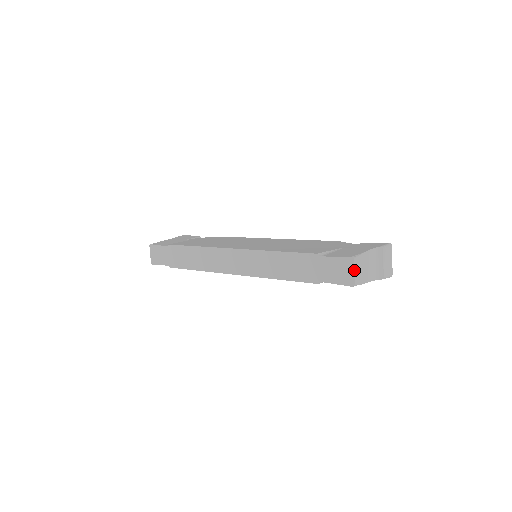
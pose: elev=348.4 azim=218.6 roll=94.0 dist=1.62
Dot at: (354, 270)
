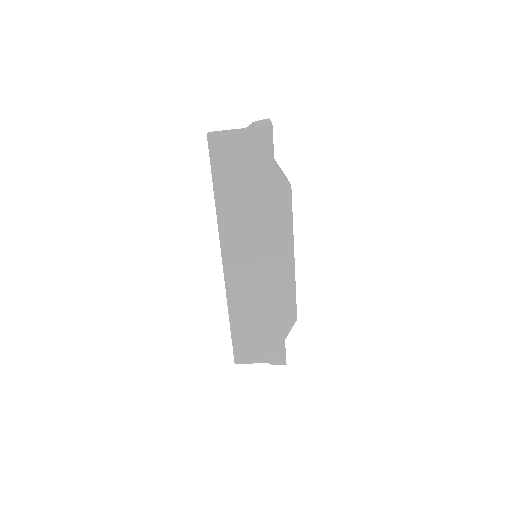
Dot at: occluded
